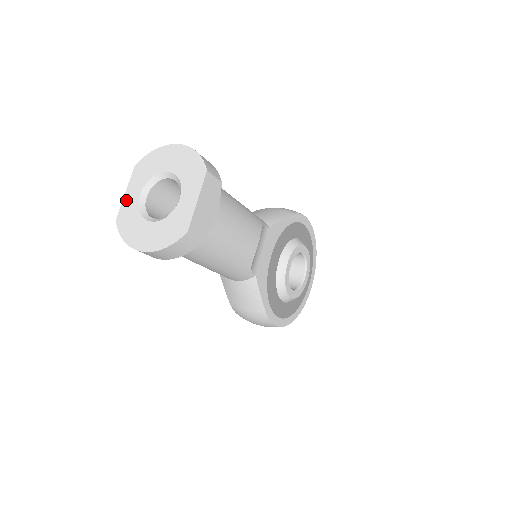
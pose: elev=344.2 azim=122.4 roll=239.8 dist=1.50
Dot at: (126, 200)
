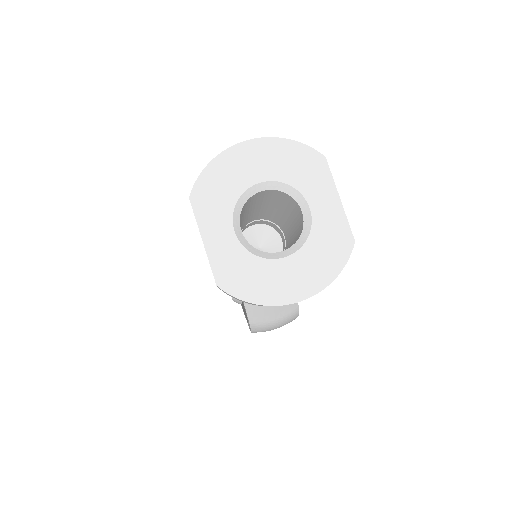
Dot at: (214, 250)
